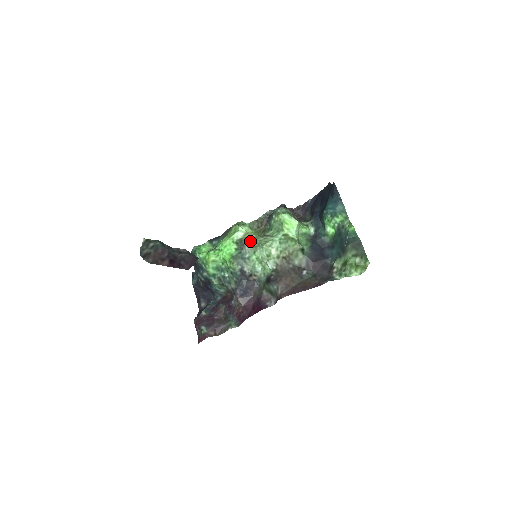
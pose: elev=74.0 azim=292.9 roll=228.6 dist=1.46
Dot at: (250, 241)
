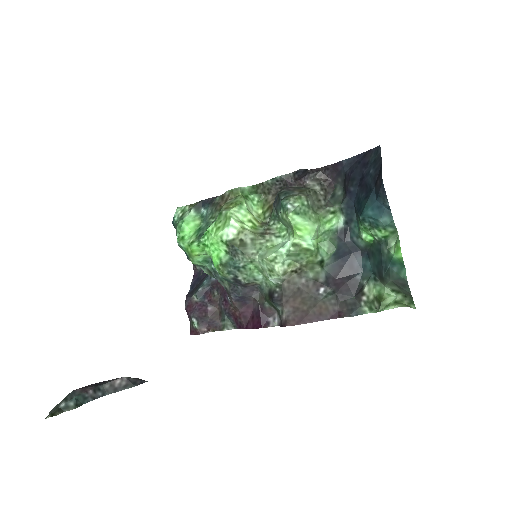
Dot at: (245, 246)
